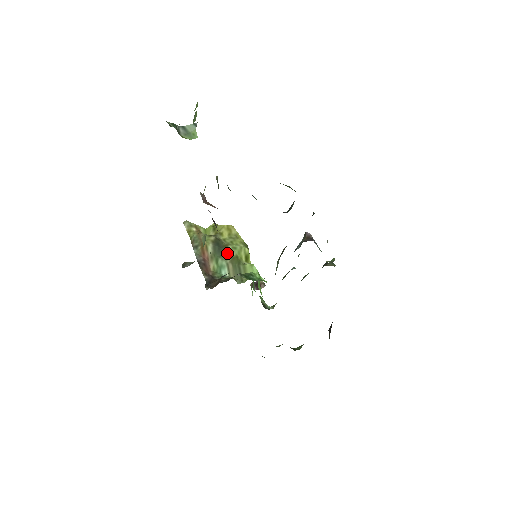
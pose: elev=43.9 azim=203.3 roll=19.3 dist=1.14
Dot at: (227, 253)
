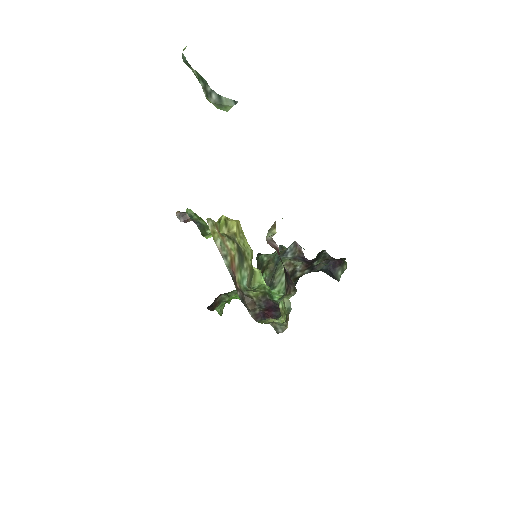
Dot at: (246, 262)
